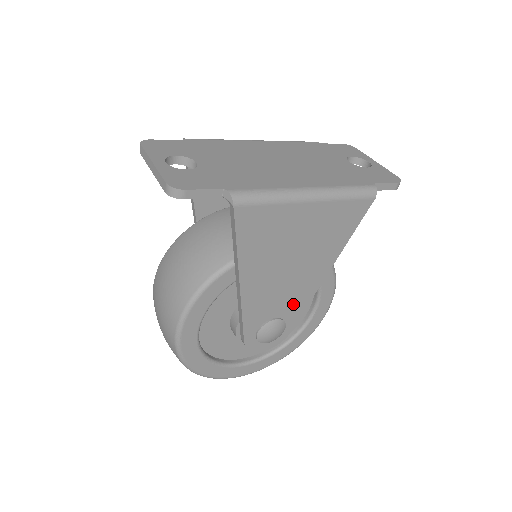
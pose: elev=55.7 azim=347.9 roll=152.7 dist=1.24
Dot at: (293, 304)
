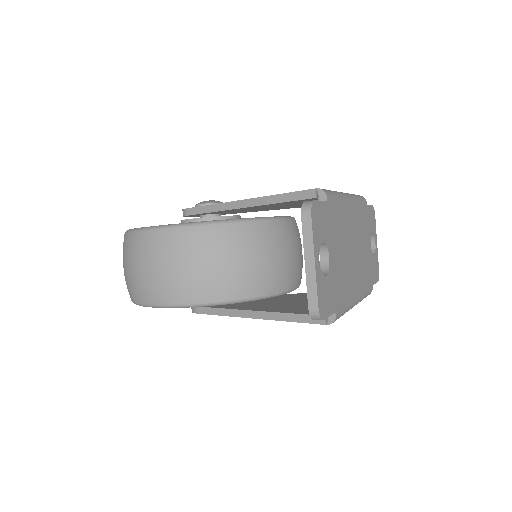
Dot at: occluded
